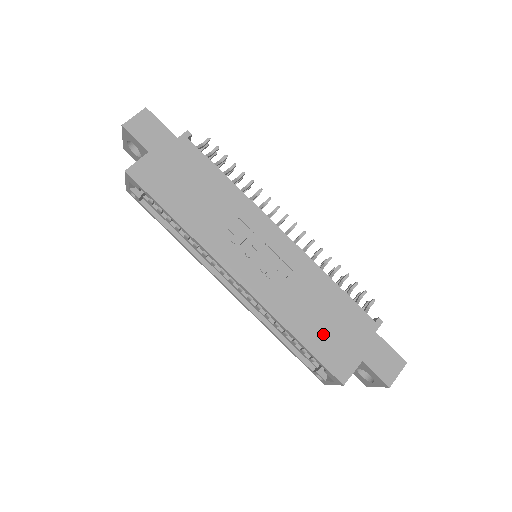
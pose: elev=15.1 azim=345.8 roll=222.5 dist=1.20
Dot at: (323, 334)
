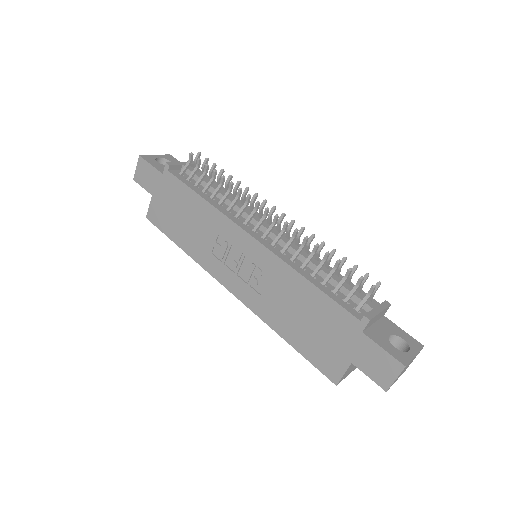
Dot at: (308, 336)
